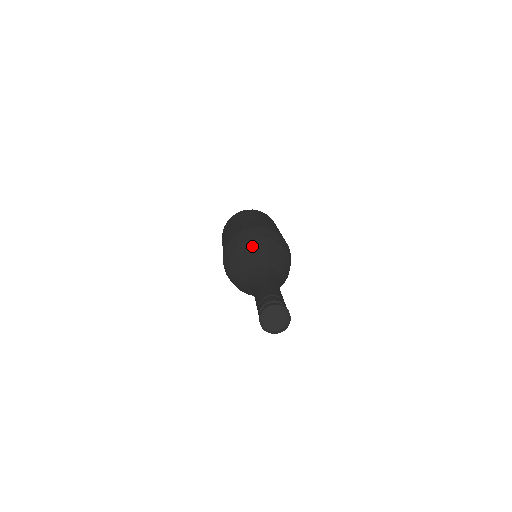
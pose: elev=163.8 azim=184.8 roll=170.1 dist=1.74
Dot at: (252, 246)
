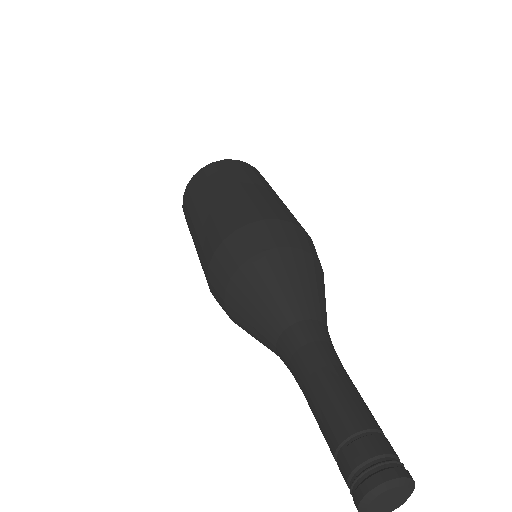
Dot at: (277, 267)
